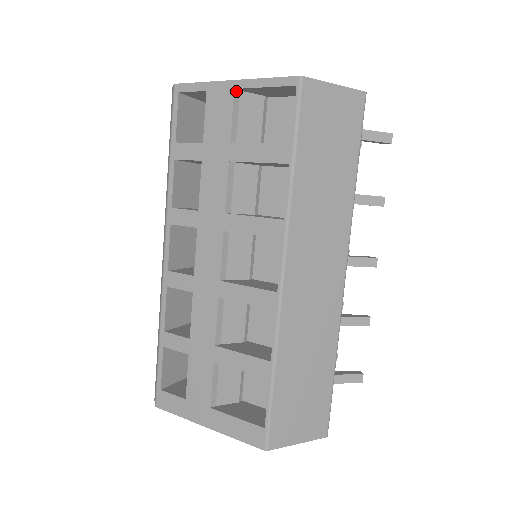
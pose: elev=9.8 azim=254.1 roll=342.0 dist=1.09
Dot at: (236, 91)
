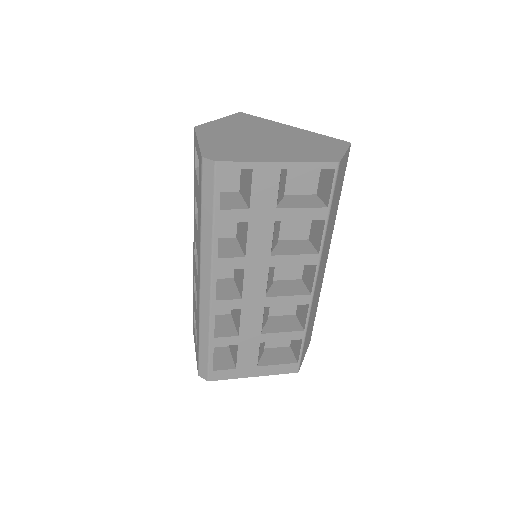
Dot at: (281, 169)
